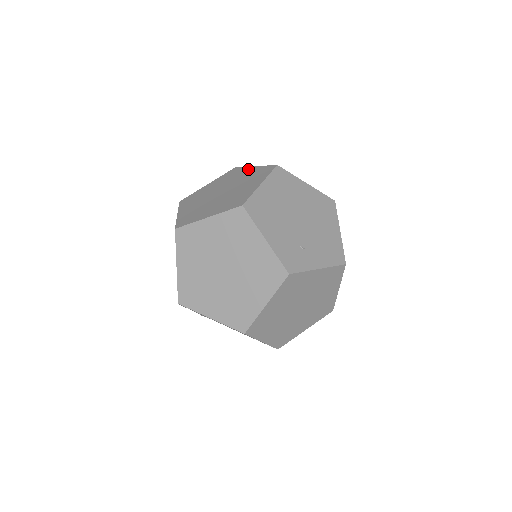
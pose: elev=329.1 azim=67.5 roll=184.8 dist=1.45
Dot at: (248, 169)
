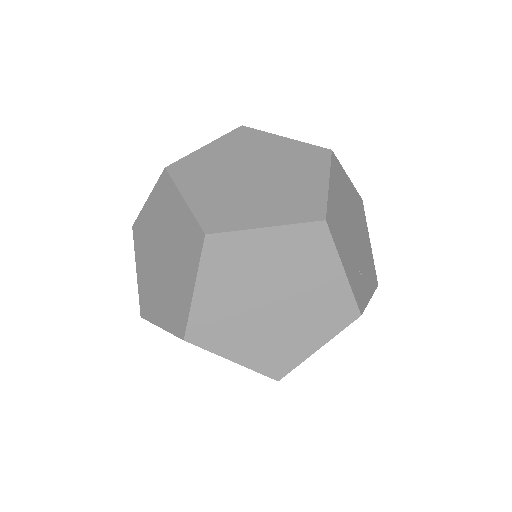
Dot at: (276, 139)
